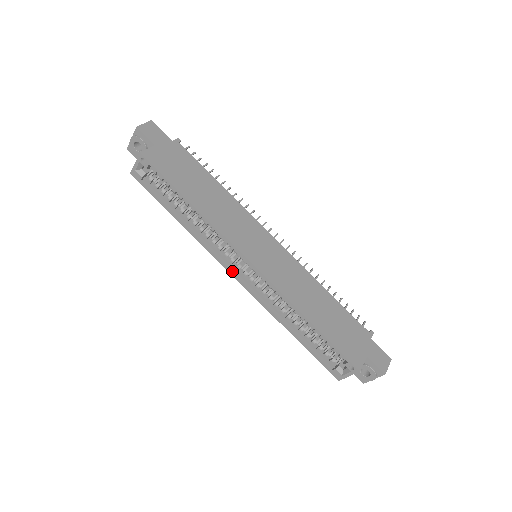
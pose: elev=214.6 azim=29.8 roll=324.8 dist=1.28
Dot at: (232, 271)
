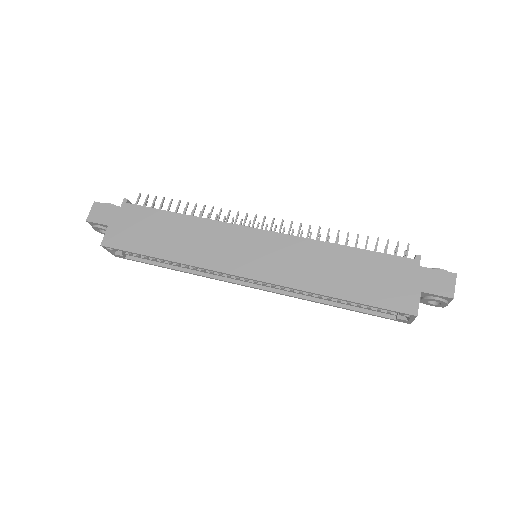
Dot at: (244, 284)
